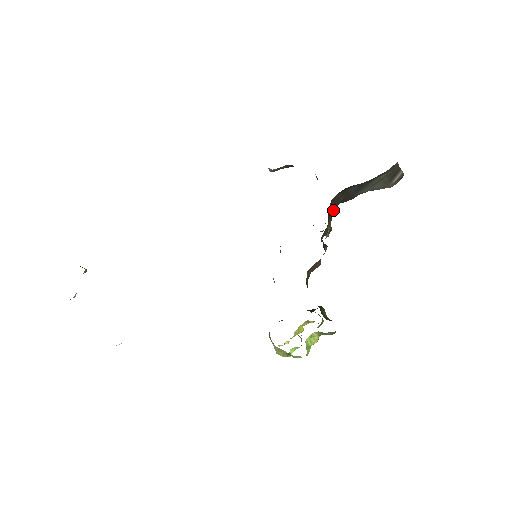
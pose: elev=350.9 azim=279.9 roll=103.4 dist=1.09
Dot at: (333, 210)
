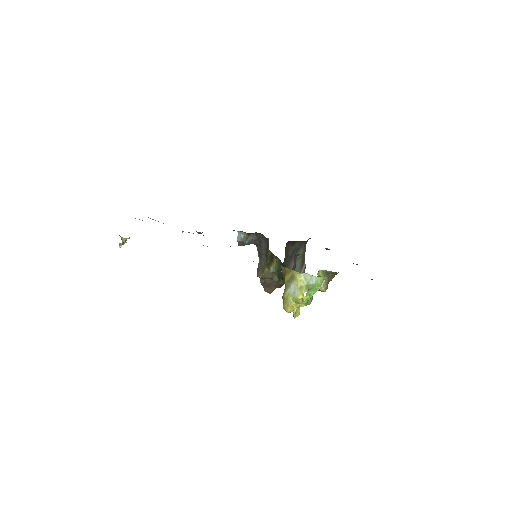
Dot at: occluded
